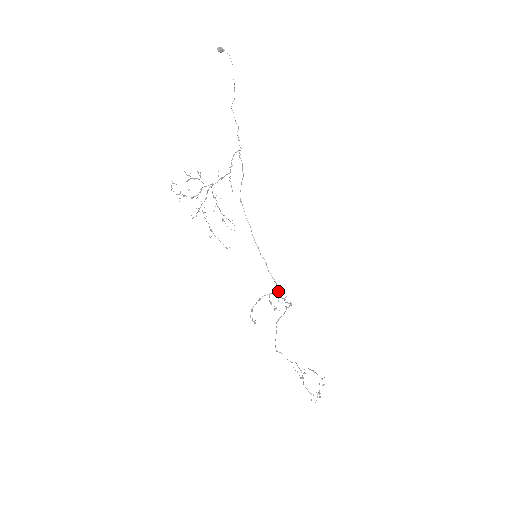
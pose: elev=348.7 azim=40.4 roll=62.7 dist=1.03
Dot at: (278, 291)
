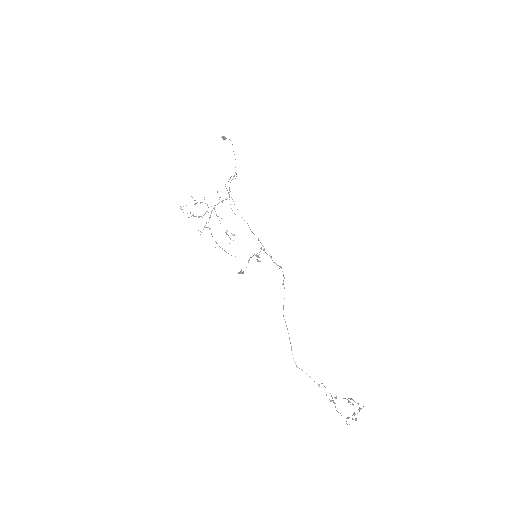
Dot at: (263, 249)
